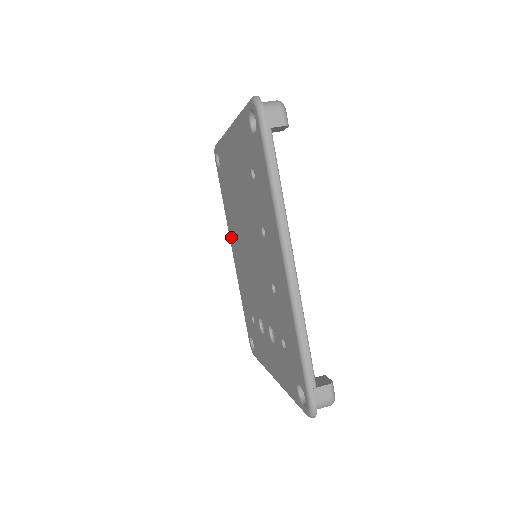
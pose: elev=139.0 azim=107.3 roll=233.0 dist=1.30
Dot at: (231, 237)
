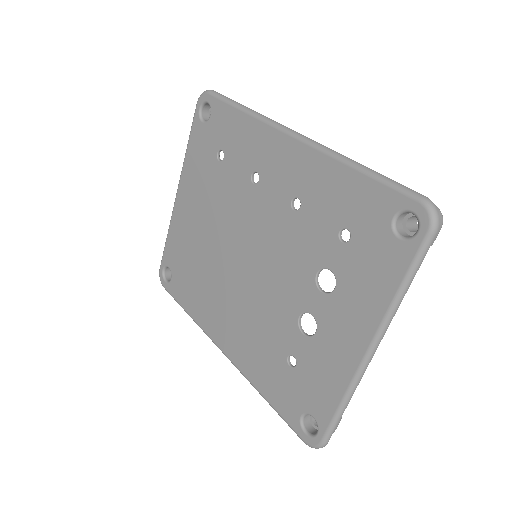
Dot at: (213, 328)
